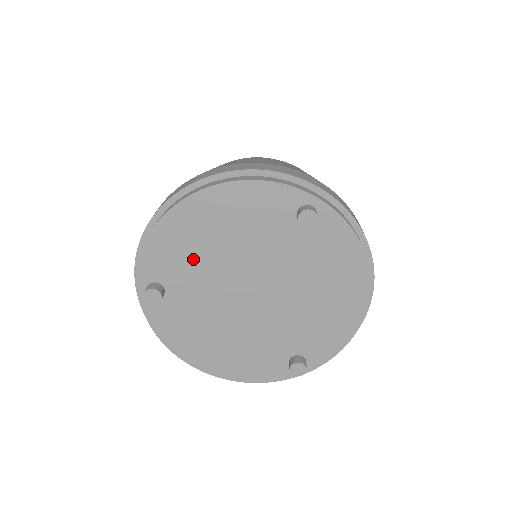
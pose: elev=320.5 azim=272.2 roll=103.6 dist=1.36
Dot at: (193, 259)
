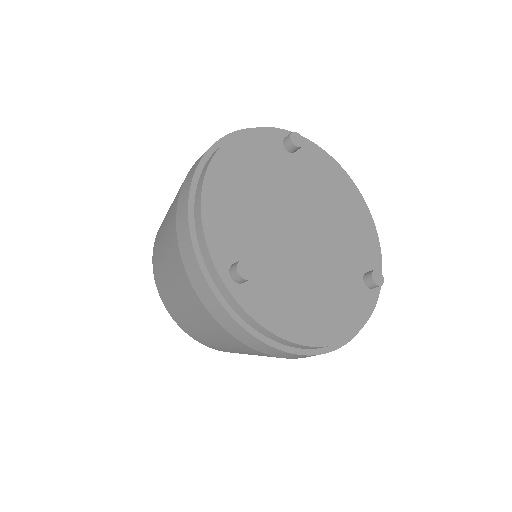
Dot at: (247, 221)
